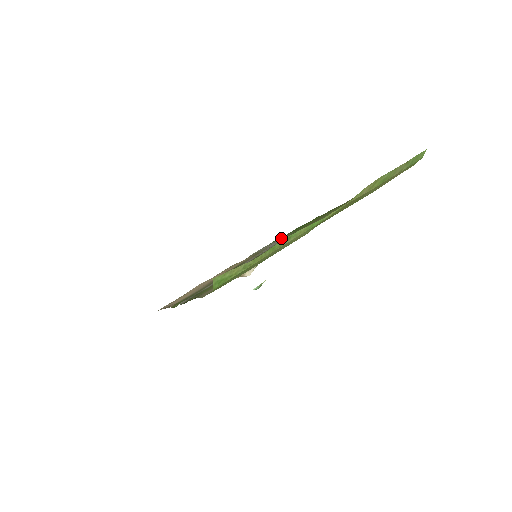
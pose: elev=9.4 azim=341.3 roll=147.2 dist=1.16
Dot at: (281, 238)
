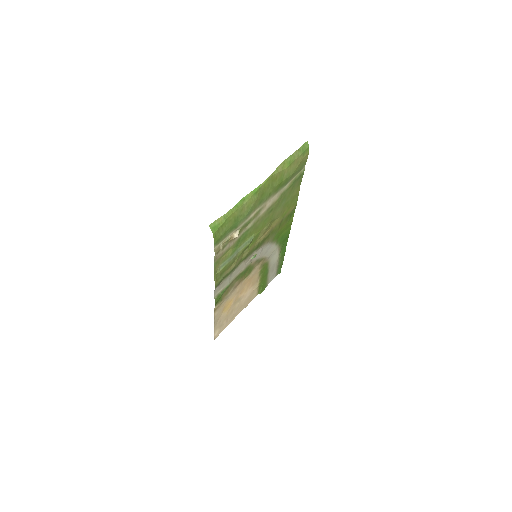
Dot at: (276, 251)
